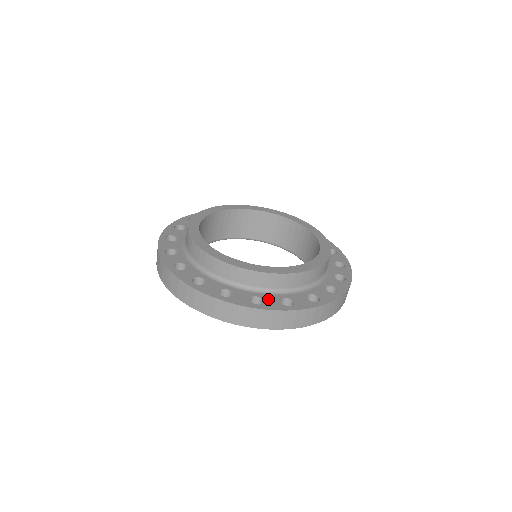
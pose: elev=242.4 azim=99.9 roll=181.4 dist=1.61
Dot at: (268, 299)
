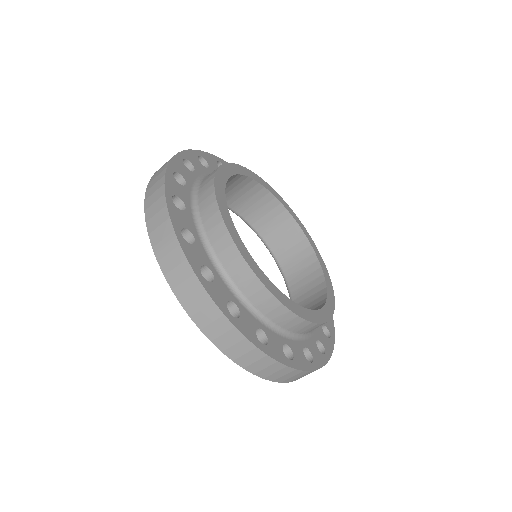
Dot at: (272, 339)
